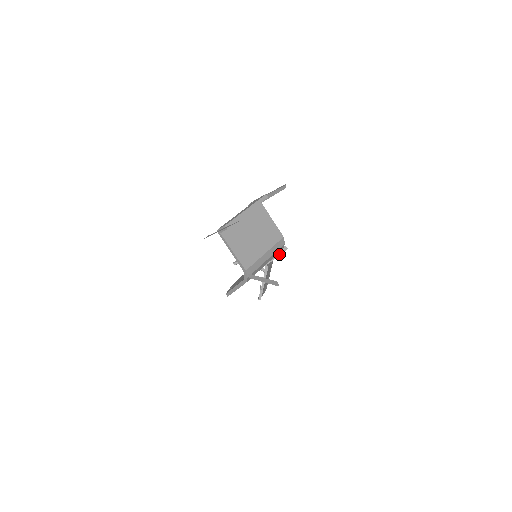
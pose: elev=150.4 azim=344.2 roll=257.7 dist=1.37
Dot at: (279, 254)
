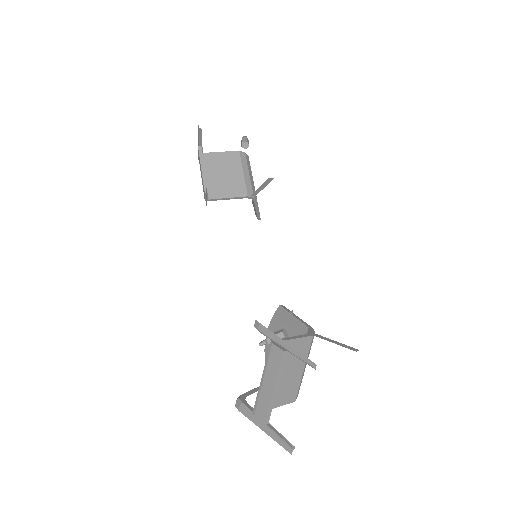
Dot at: (264, 186)
